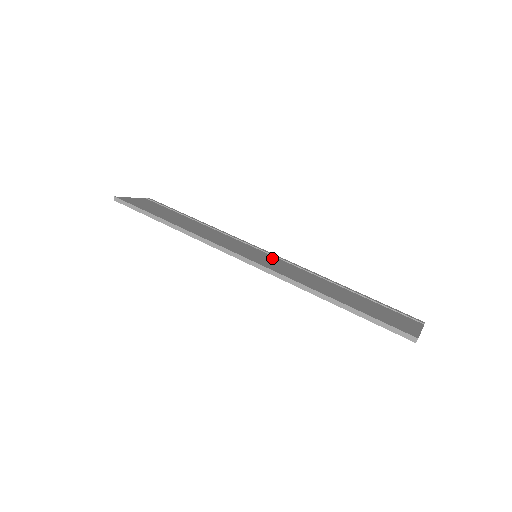
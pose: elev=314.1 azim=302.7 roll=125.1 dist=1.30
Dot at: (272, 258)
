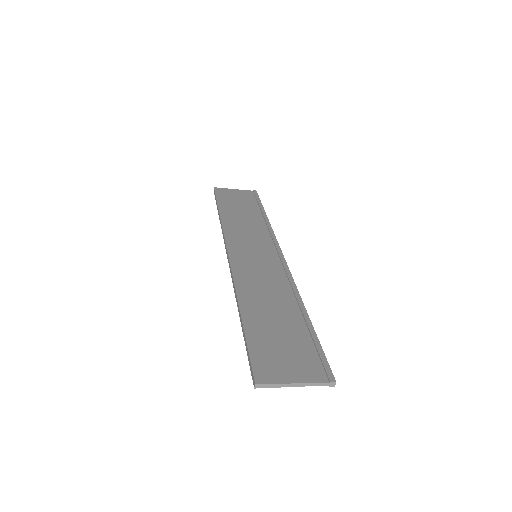
Dot at: (271, 261)
